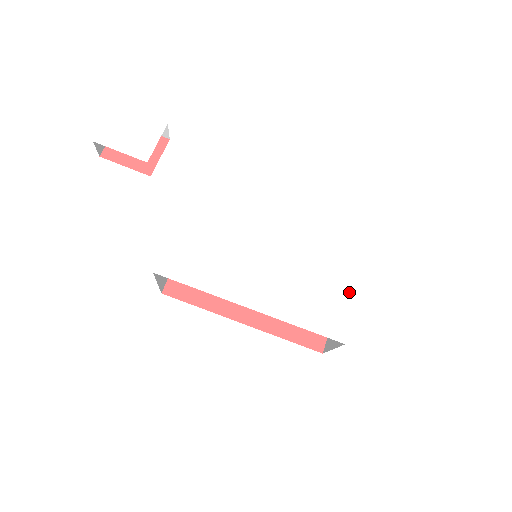
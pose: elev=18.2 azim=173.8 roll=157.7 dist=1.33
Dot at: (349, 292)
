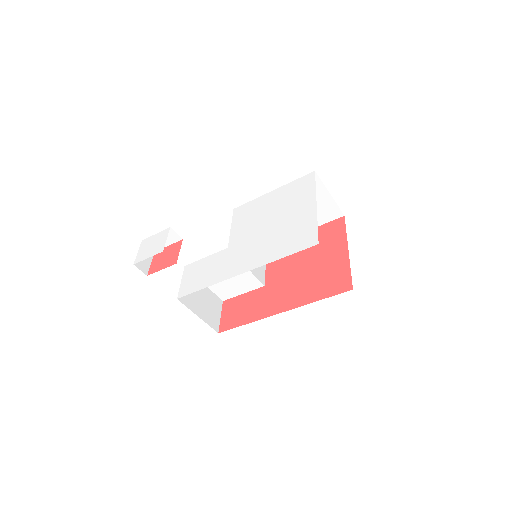
Dot at: (309, 216)
